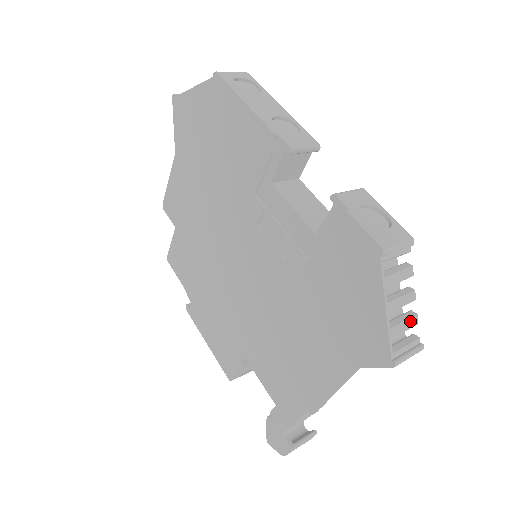
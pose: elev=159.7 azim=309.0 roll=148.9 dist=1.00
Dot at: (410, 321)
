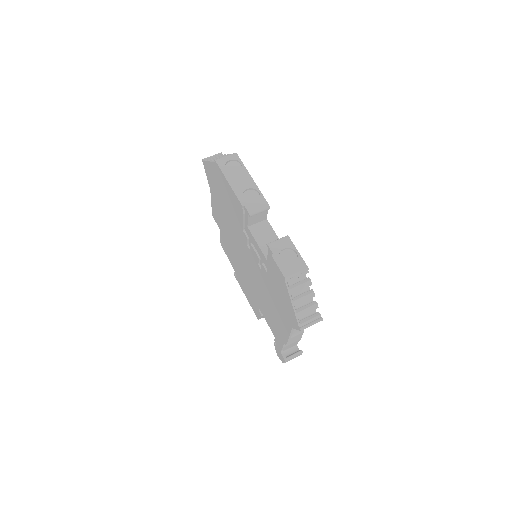
Dot at: (312, 307)
